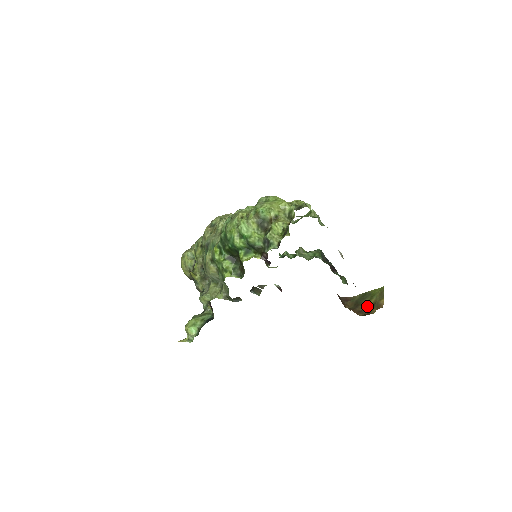
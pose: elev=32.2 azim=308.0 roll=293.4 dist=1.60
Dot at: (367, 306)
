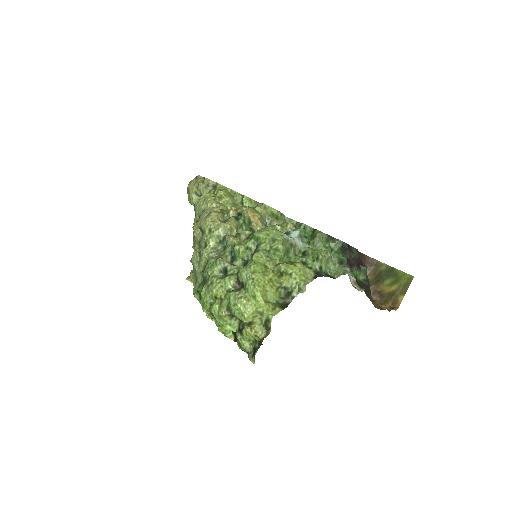
Dot at: (386, 291)
